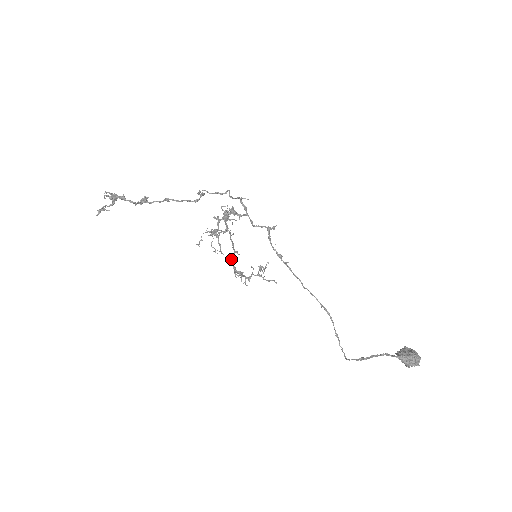
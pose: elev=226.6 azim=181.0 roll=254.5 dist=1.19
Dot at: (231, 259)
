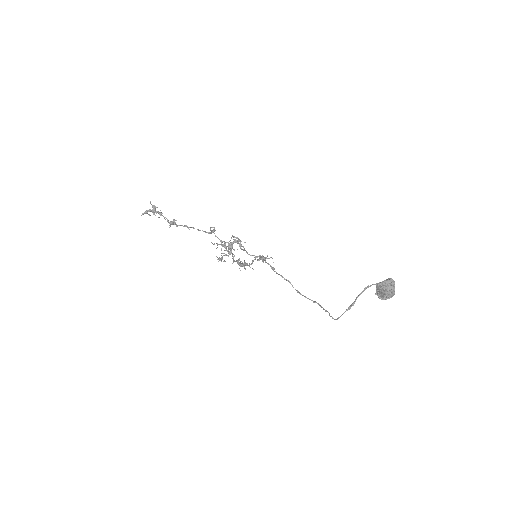
Dot at: occluded
